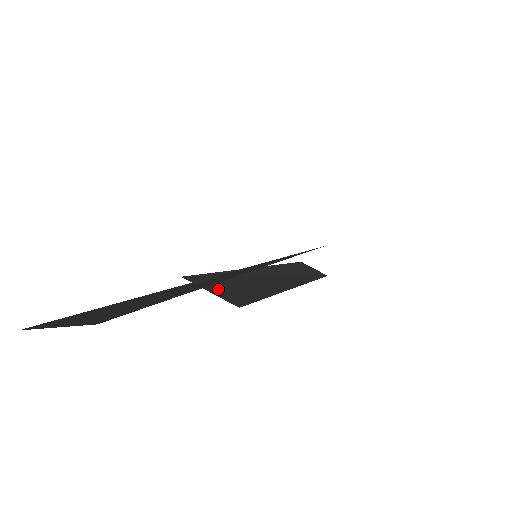
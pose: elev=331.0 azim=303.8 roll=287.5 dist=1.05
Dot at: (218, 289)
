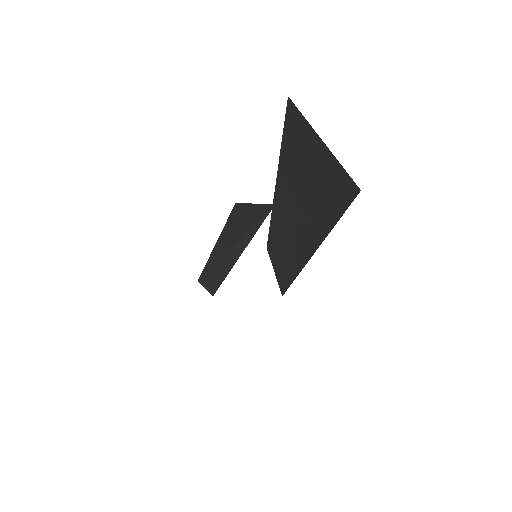
Dot at: occluded
